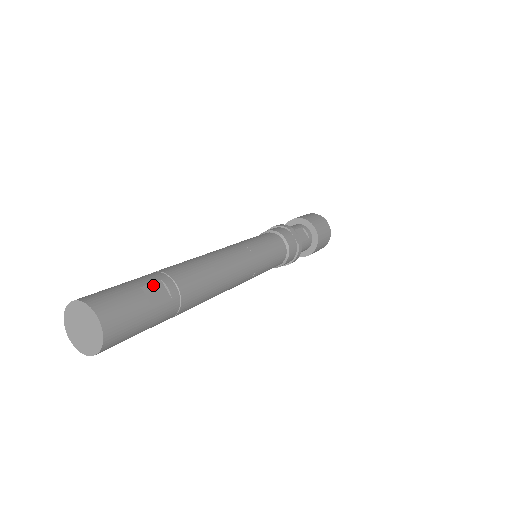
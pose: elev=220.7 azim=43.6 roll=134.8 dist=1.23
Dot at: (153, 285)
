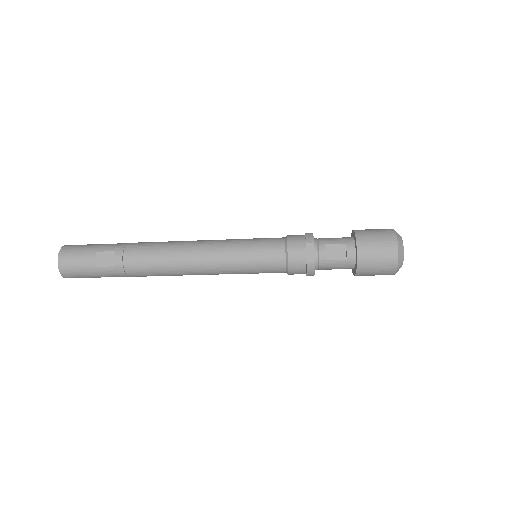
Dot at: (107, 253)
